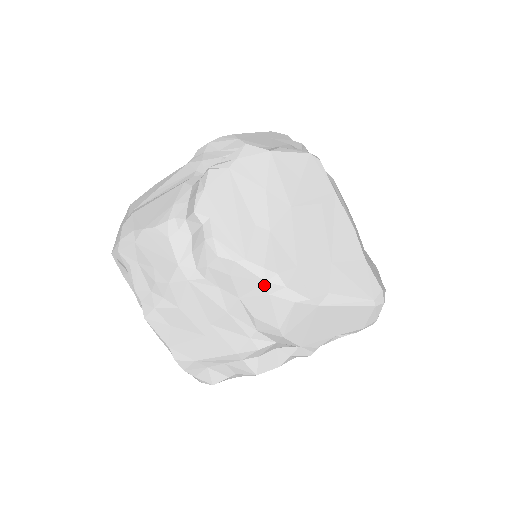
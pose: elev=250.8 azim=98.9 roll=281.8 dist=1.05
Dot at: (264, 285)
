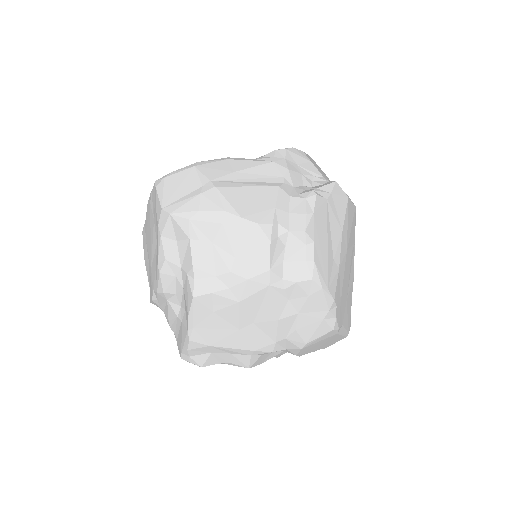
Dot at: (326, 312)
